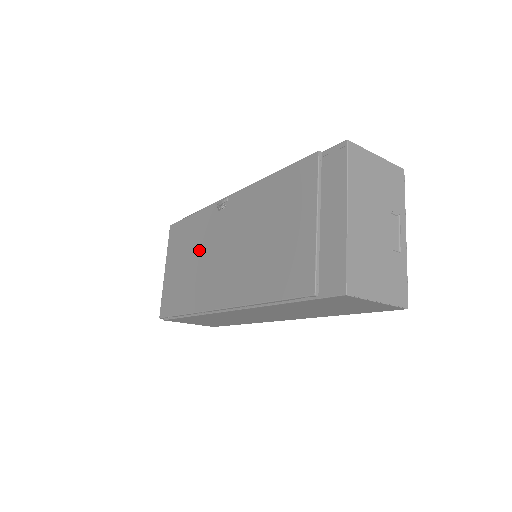
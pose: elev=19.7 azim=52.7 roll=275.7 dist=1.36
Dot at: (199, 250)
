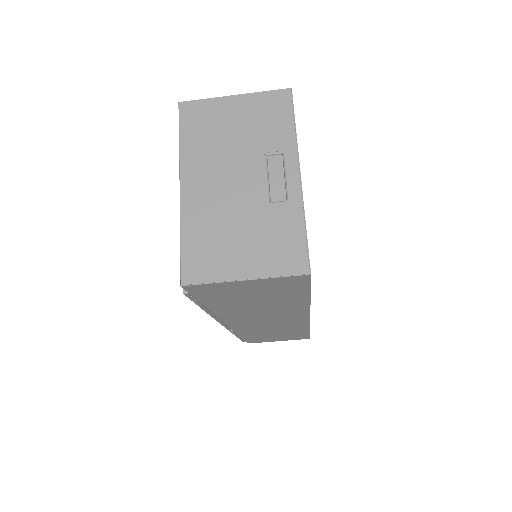
Dot at: occluded
